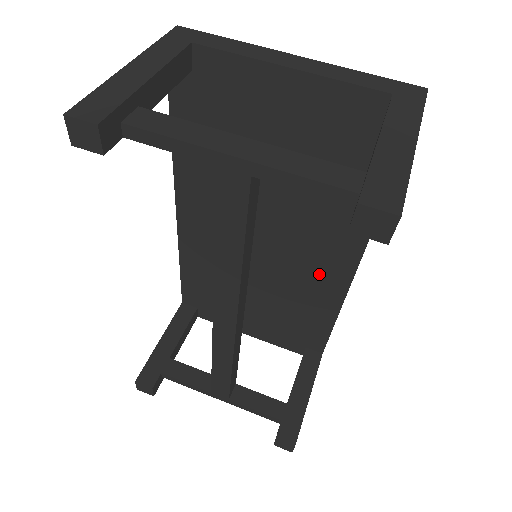
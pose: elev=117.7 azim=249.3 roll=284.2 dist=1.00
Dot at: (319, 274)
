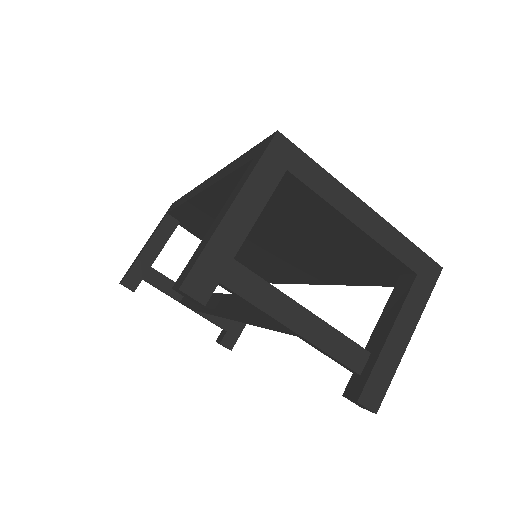
Dot at: (296, 271)
